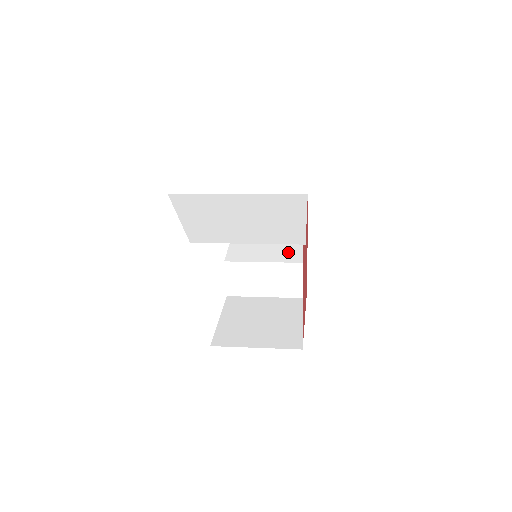
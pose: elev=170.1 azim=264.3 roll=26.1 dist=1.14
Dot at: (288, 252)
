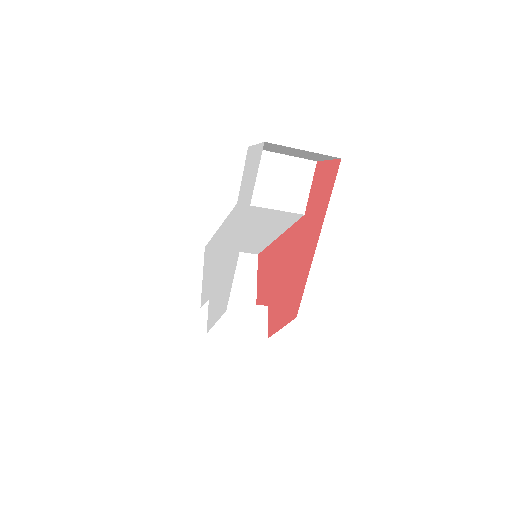
Dot at: occluded
